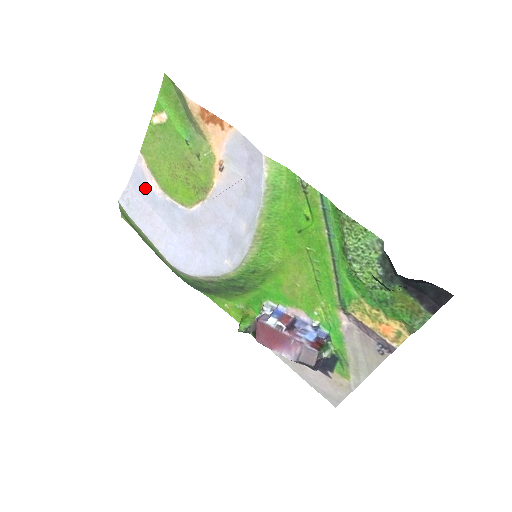
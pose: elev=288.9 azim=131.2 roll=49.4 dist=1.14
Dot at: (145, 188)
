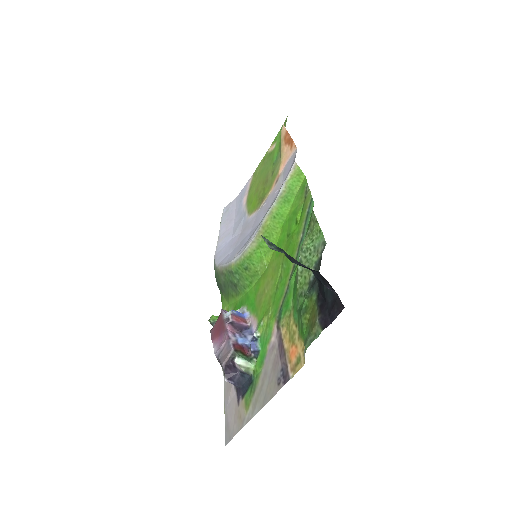
Dot at: (241, 201)
